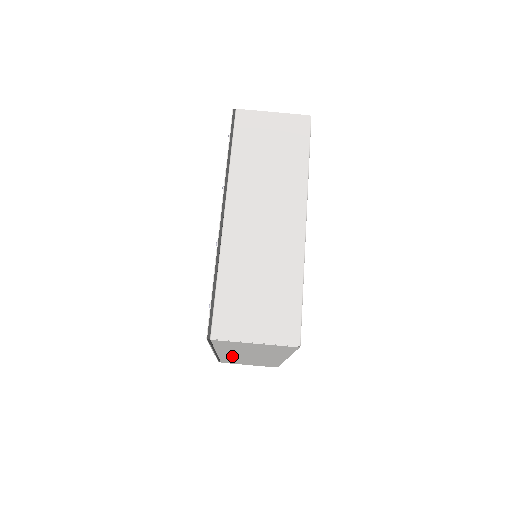
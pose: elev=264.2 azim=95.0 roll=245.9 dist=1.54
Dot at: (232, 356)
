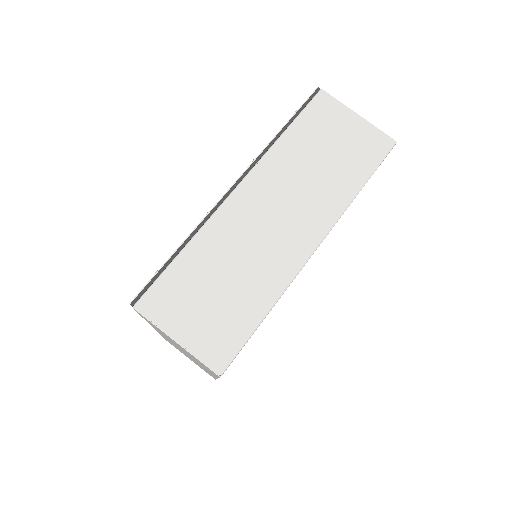
Dot at: (168, 340)
